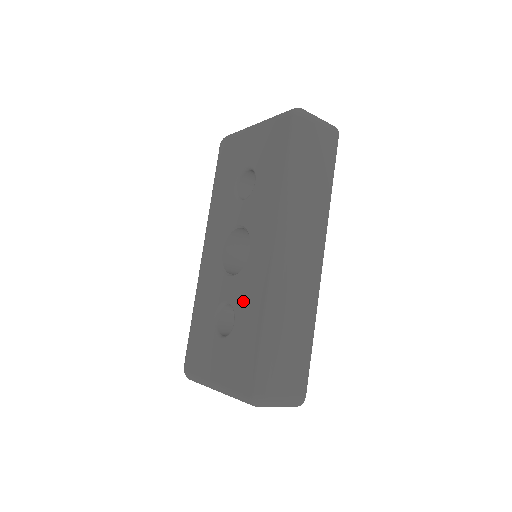
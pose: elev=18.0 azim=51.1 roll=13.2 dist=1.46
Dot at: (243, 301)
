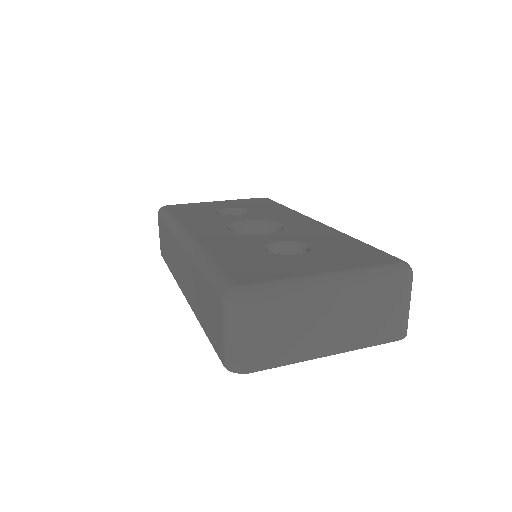
Dot at: (308, 237)
